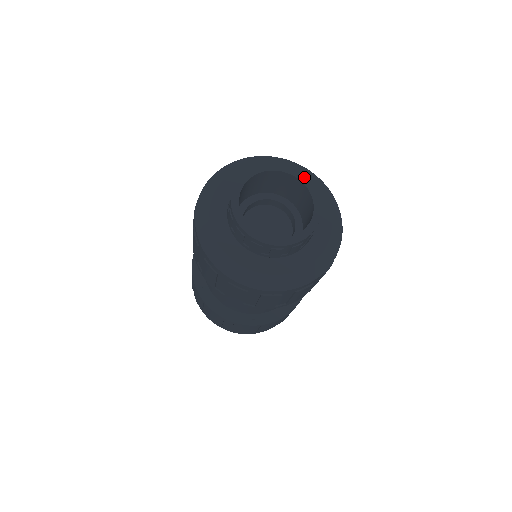
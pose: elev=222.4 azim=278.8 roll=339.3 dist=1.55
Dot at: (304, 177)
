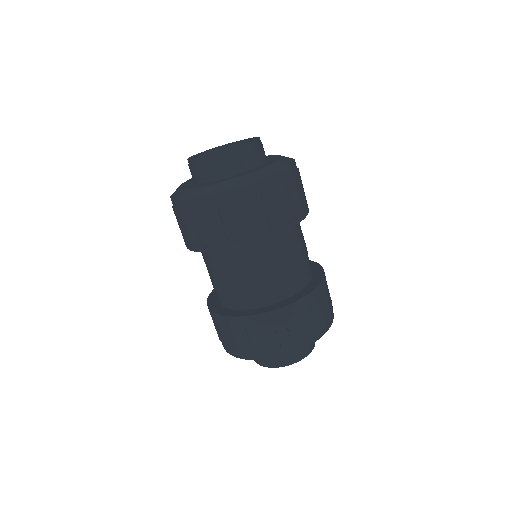
Dot at: (245, 139)
